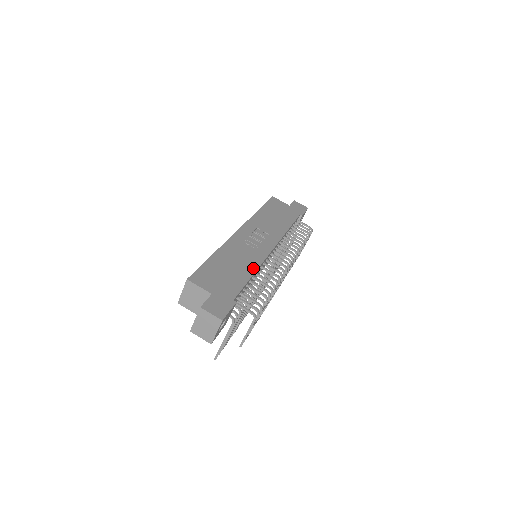
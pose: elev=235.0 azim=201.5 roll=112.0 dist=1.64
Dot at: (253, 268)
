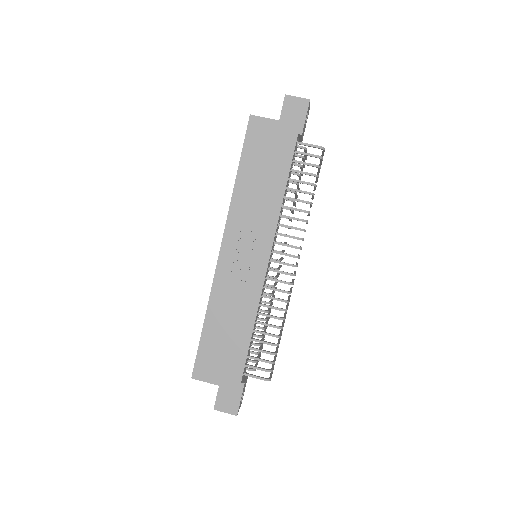
Dot at: (251, 317)
